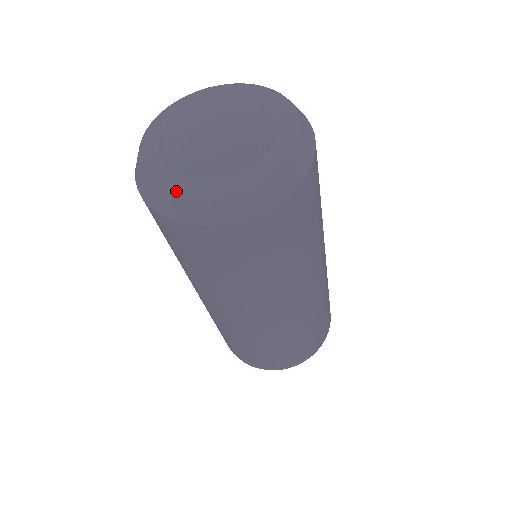
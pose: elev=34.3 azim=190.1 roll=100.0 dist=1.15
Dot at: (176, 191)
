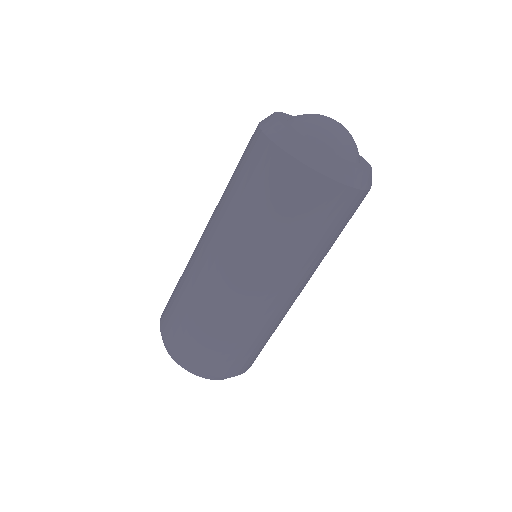
Dot at: (334, 157)
